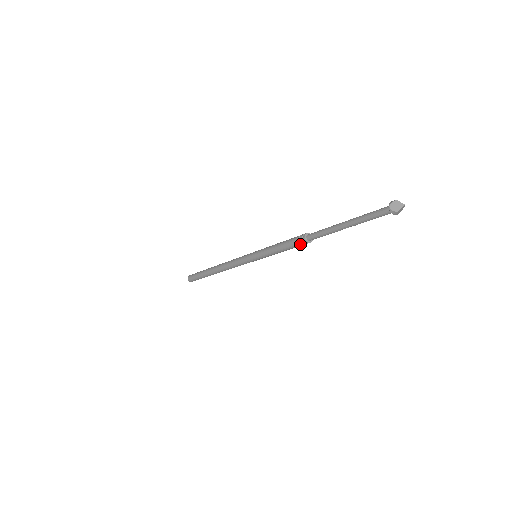
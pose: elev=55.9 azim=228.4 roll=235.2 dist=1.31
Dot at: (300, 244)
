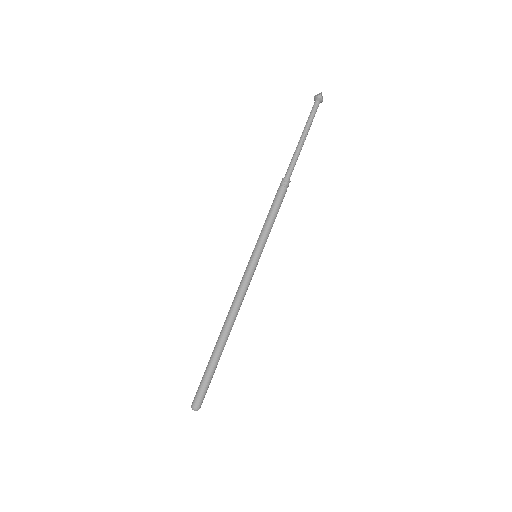
Dot at: (283, 188)
